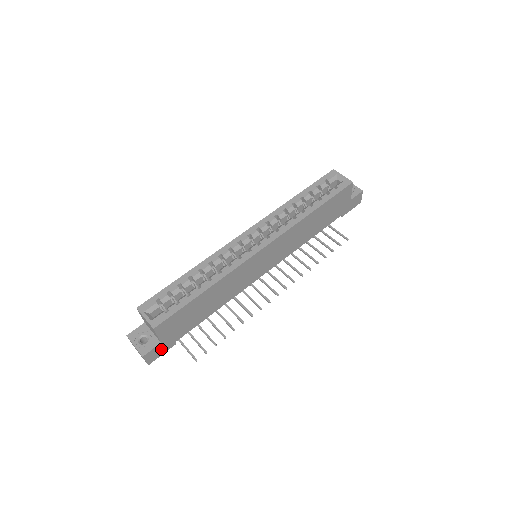
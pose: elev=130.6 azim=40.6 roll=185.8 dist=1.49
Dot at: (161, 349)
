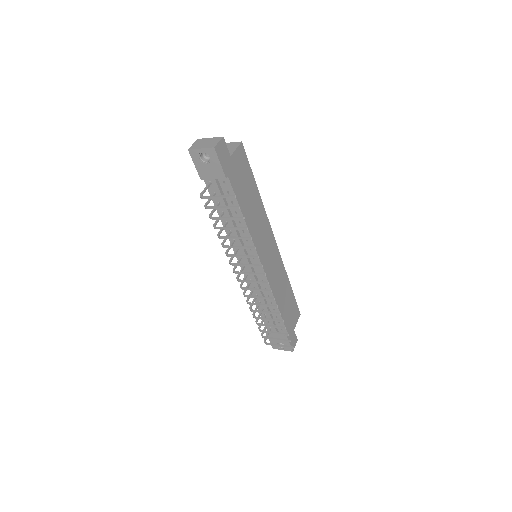
Dot at: (225, 159)
